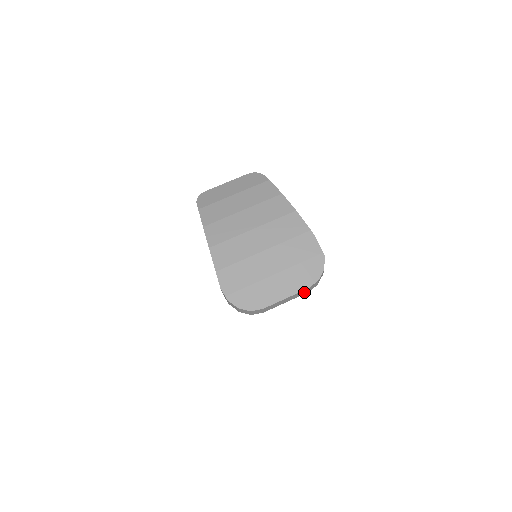
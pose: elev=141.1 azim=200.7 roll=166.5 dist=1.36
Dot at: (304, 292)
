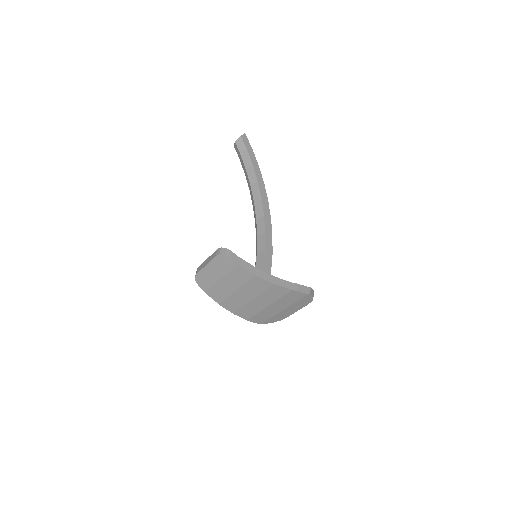
Dot at: occluded
